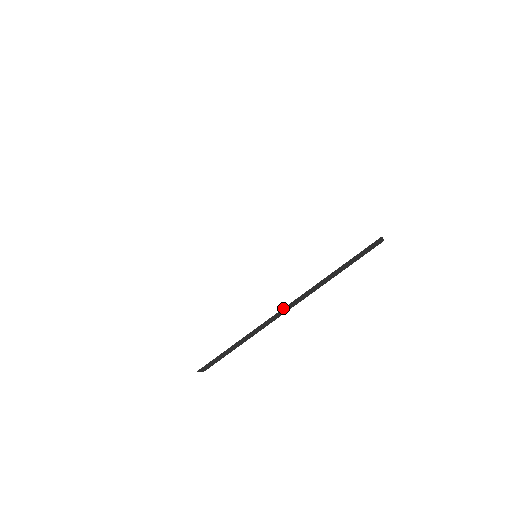
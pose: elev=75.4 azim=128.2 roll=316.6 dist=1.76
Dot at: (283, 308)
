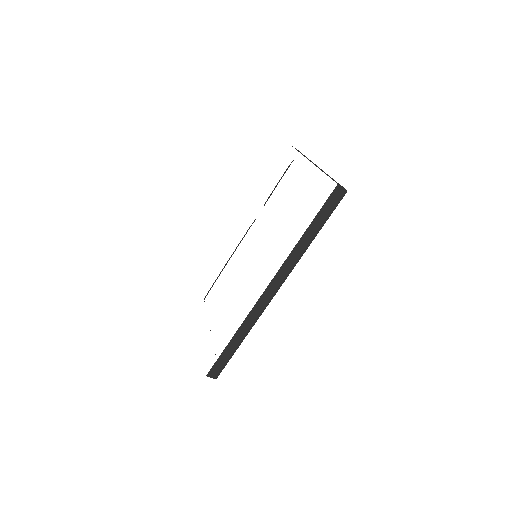
Dot at: (265, 290)
